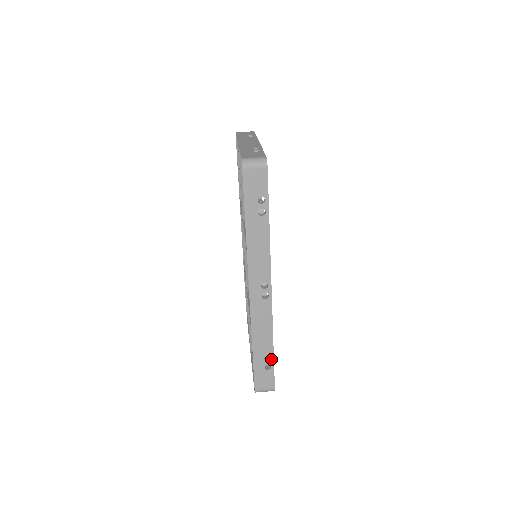
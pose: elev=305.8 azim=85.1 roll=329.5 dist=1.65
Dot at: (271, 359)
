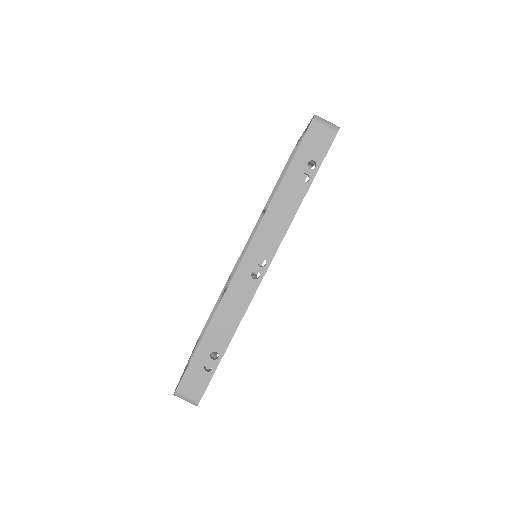
Dot at: (218, 359)
